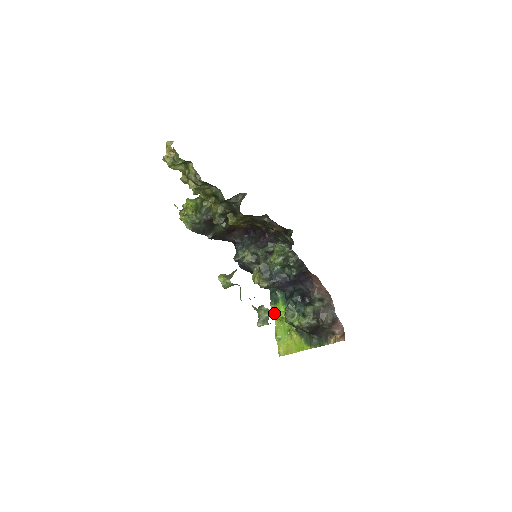
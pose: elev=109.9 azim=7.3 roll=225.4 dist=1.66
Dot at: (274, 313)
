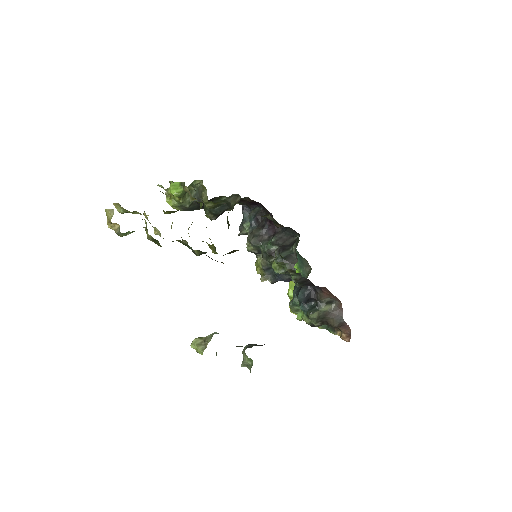
Dot at: occluded
